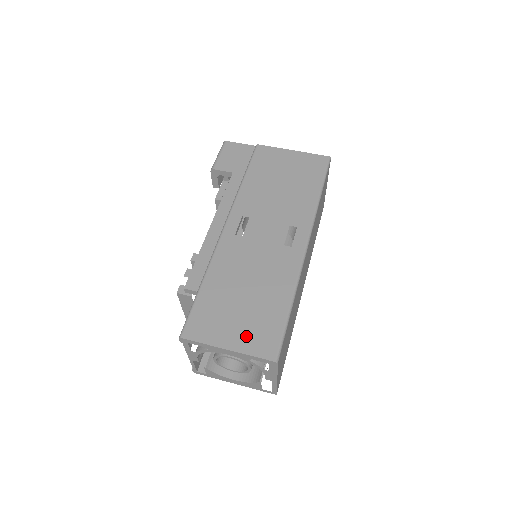
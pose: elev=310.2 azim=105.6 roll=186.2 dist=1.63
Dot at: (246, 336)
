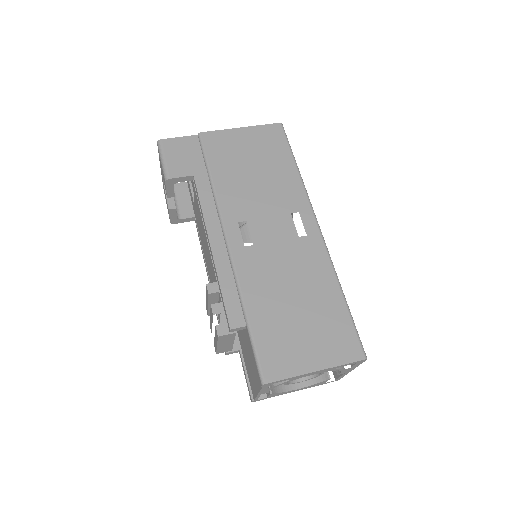
Dot at: (325, 348)
